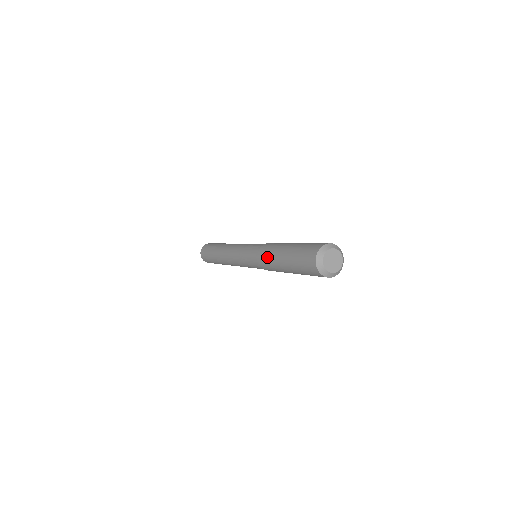
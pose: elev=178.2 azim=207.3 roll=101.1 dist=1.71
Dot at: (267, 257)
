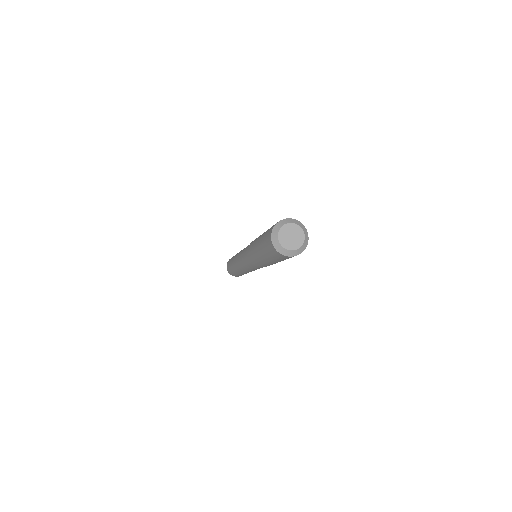
Dot at: (255, 239)
